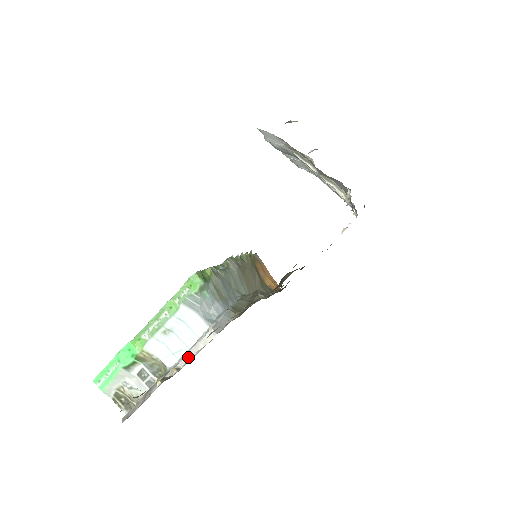
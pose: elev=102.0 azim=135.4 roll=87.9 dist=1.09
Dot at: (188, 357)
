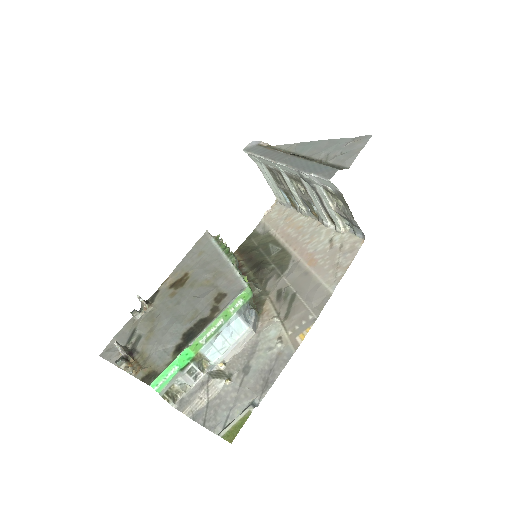
Dot at: (232, 353)
